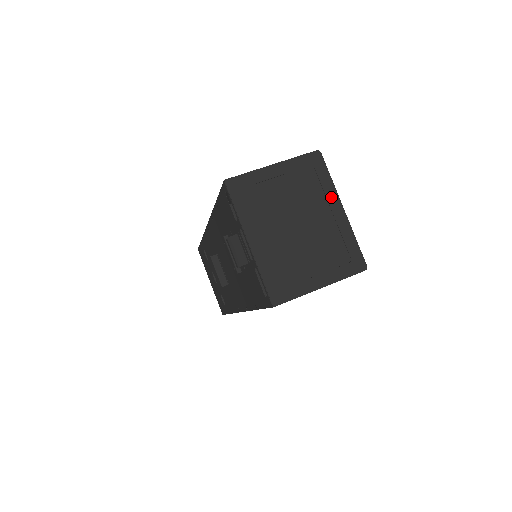
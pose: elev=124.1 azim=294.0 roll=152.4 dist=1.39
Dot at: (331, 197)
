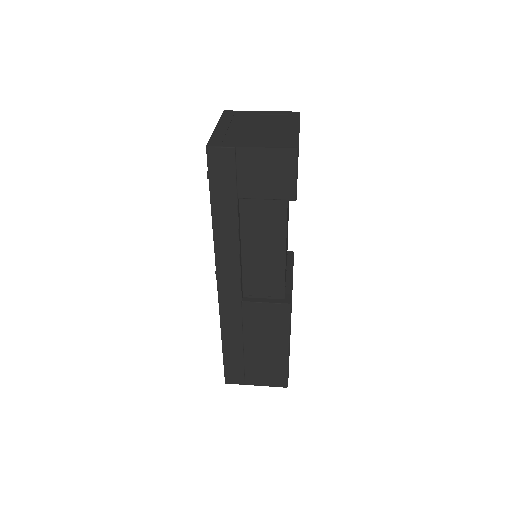
Dot at: (293, 124)
